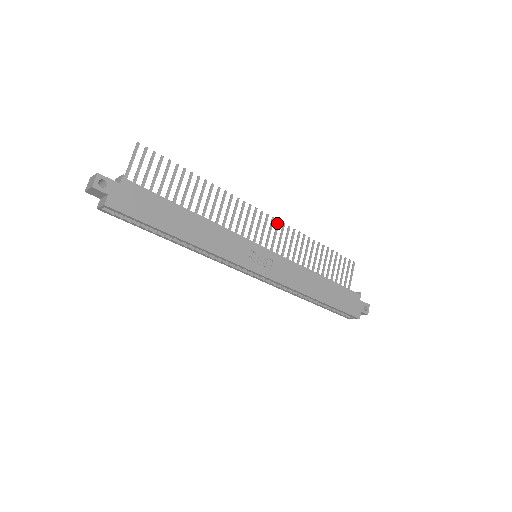
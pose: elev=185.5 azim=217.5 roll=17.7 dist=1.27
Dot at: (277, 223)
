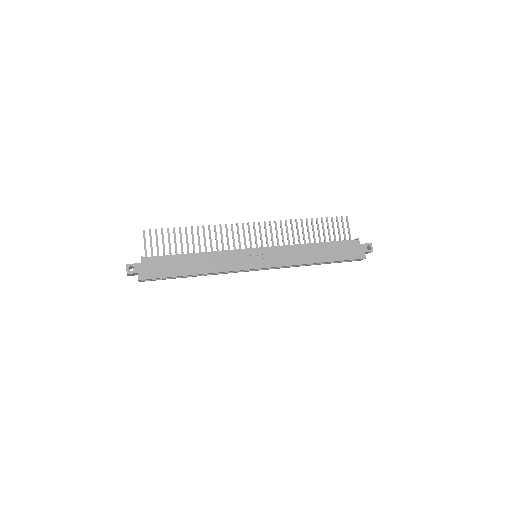
Dot at: (264, 224)
